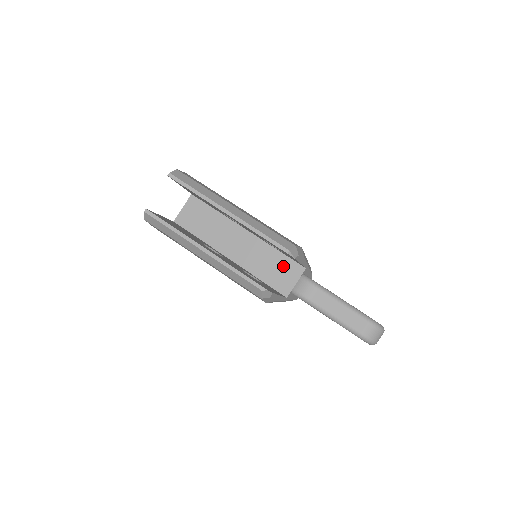
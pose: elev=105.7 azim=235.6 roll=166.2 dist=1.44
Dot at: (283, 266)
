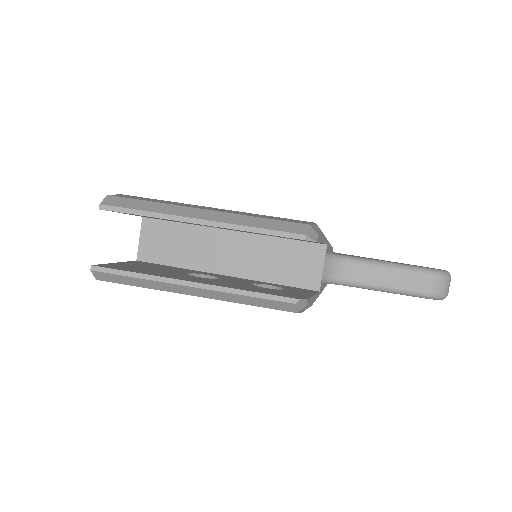
Dot at: (297, 255)
